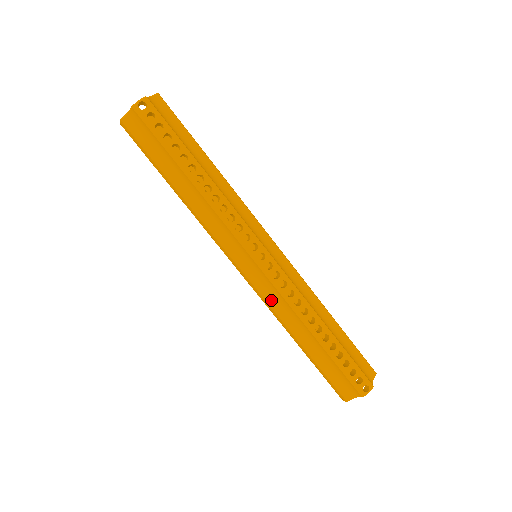
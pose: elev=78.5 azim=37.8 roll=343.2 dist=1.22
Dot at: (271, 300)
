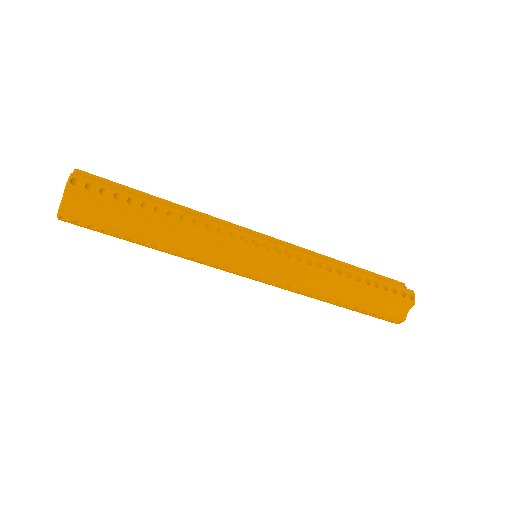
Dot at: occluded
